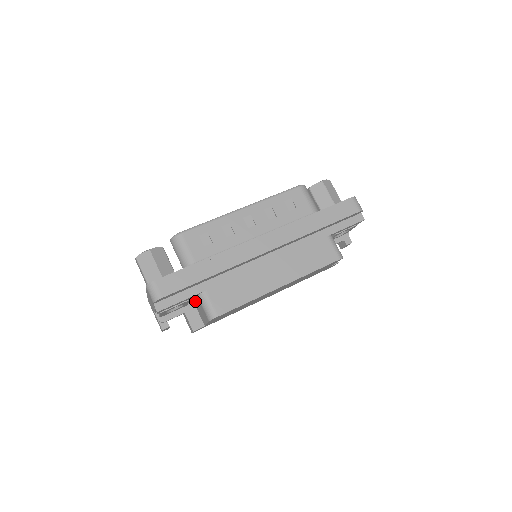
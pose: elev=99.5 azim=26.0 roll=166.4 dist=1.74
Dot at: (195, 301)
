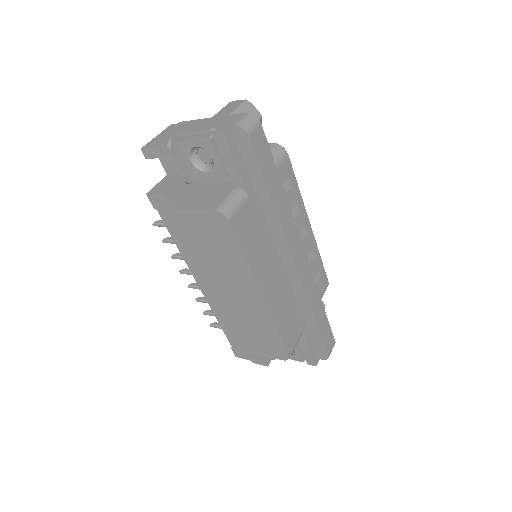
Dot at: (207, 188)
